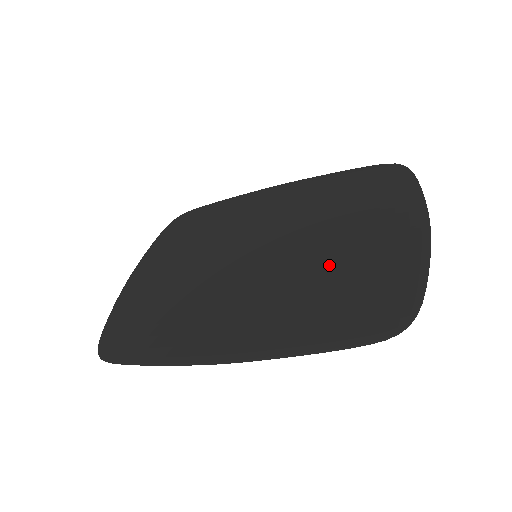
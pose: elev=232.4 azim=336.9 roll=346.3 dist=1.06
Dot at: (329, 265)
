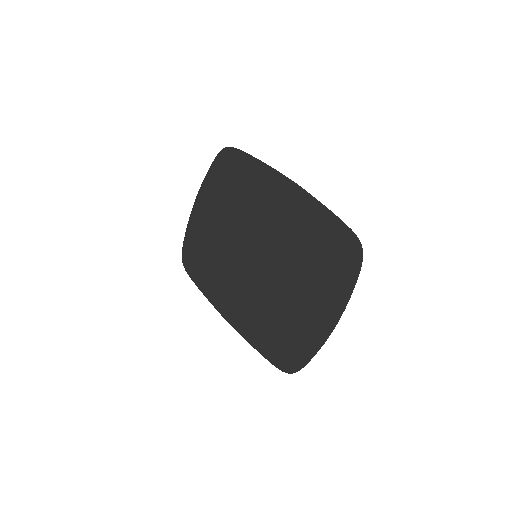
Dot at: (282, 305)
